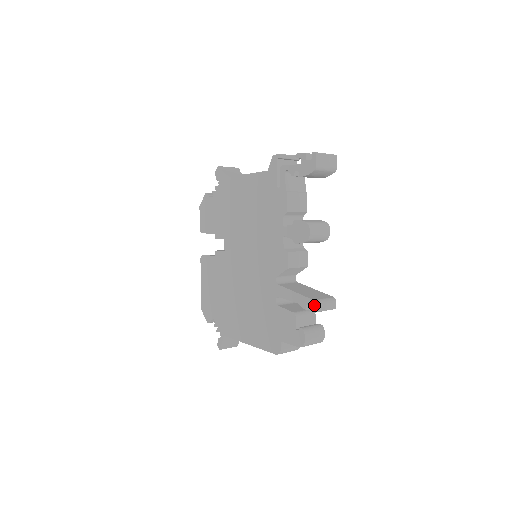
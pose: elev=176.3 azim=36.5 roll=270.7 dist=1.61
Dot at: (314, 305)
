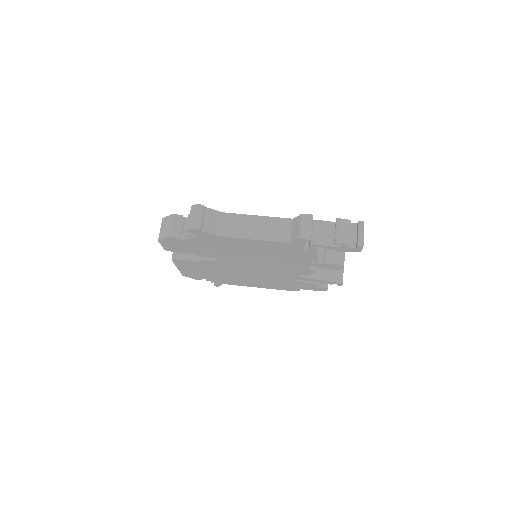
Dot at: (341, 285)
